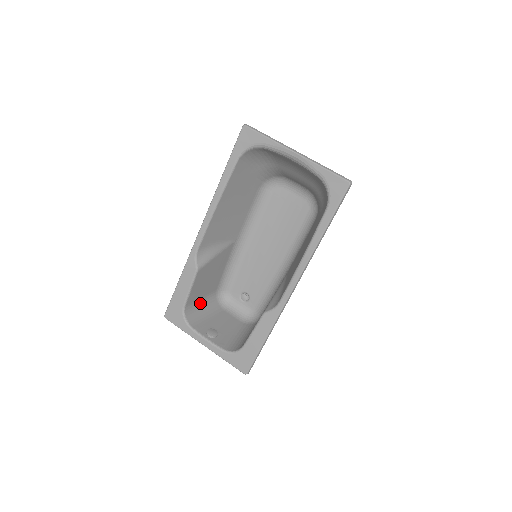
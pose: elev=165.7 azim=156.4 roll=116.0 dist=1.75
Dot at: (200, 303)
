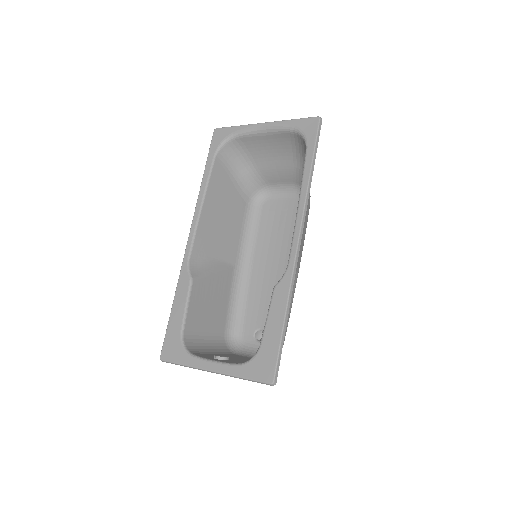
Dot at: (204, 340)
